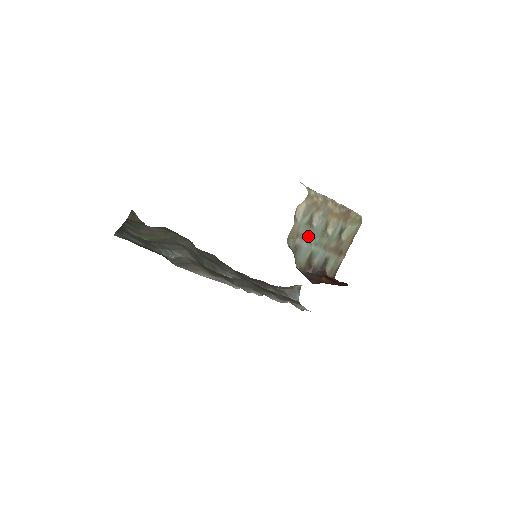
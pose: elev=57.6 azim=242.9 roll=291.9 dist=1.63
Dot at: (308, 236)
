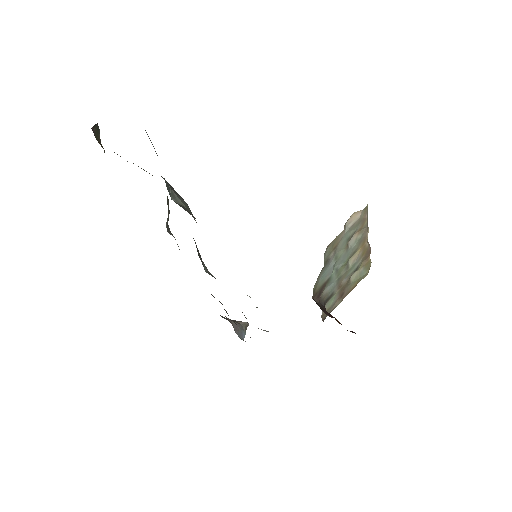
Dot at: (339, 255)
